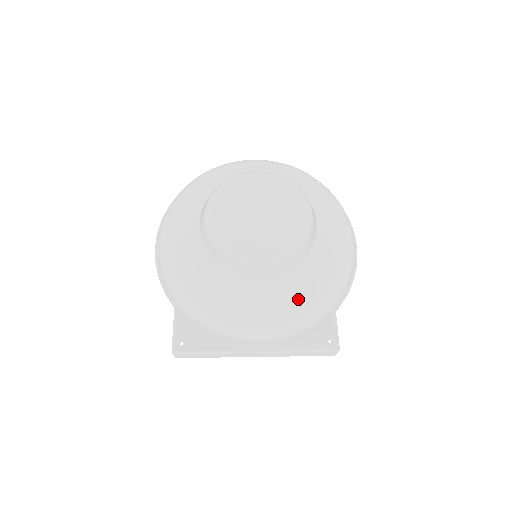
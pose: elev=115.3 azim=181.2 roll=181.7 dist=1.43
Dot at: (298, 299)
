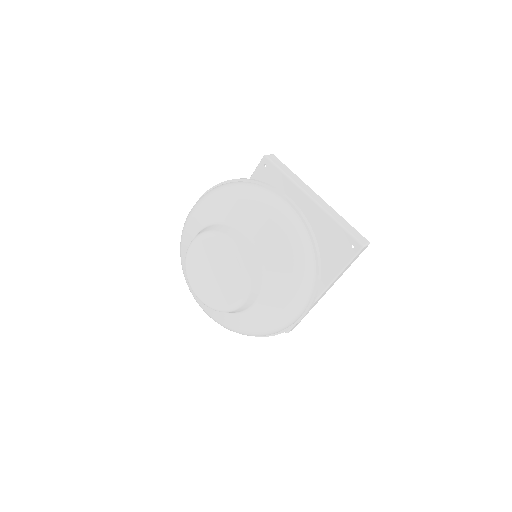
Dot at: (285, 288)
